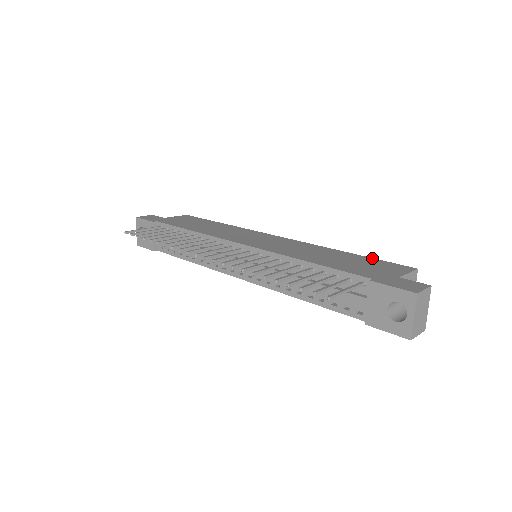
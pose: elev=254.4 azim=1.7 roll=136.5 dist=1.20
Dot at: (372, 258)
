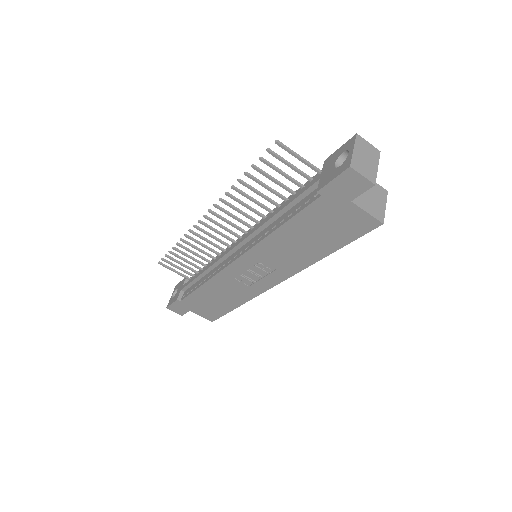
Dot at: occluded
